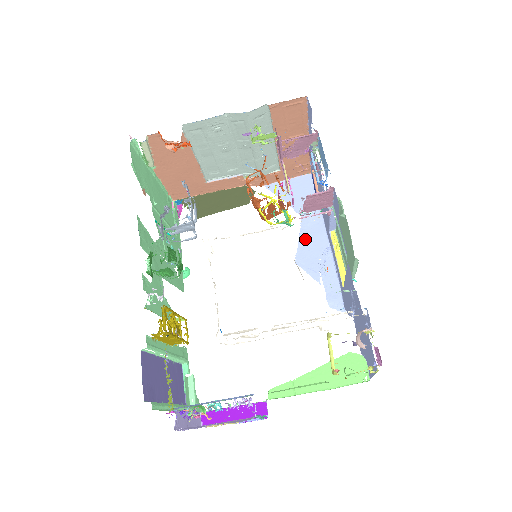
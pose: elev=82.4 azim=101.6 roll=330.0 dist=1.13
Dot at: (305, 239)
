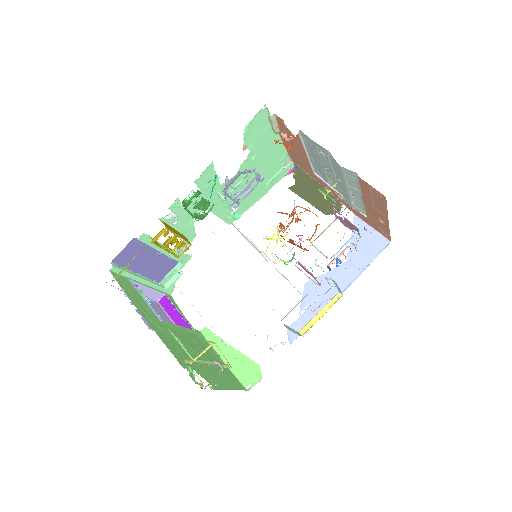
Dot at: (329, 277)
